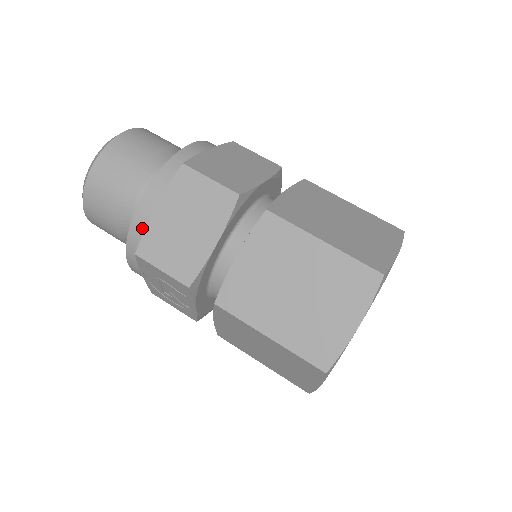
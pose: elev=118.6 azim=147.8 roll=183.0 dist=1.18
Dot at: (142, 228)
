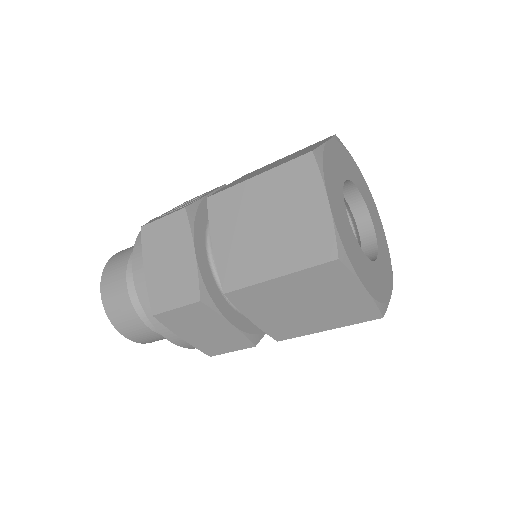
Dot at: (192, 346)
